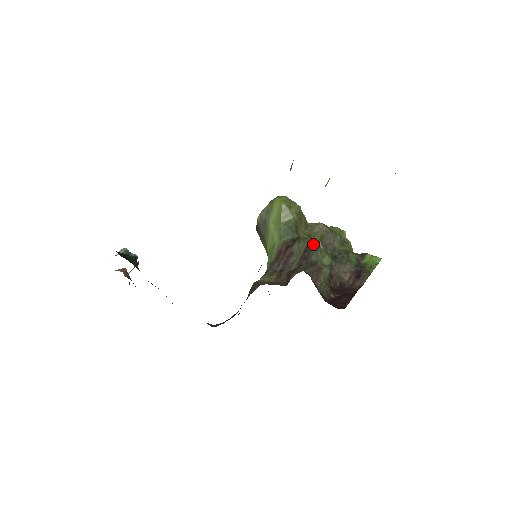
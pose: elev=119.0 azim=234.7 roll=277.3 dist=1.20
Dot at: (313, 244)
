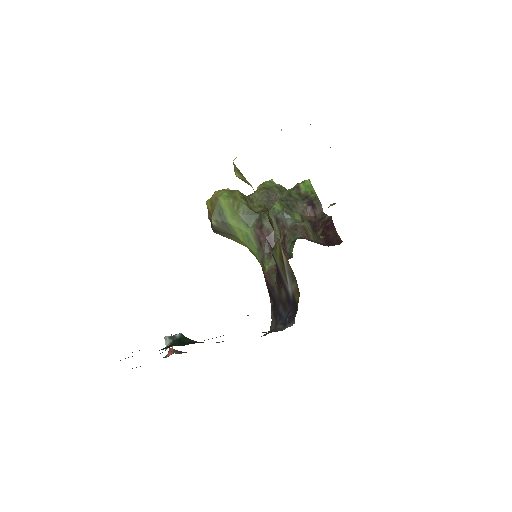
Dot at: (279, 213)
